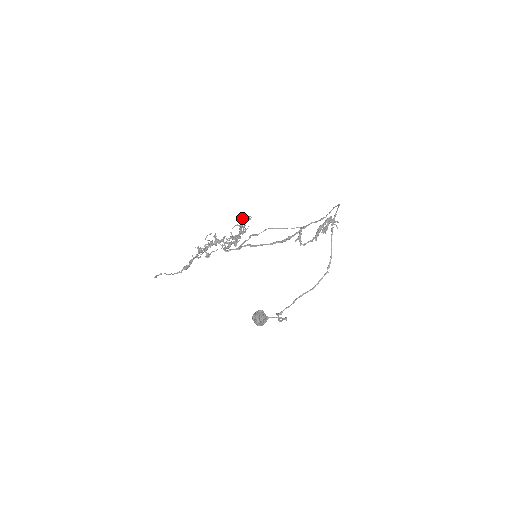
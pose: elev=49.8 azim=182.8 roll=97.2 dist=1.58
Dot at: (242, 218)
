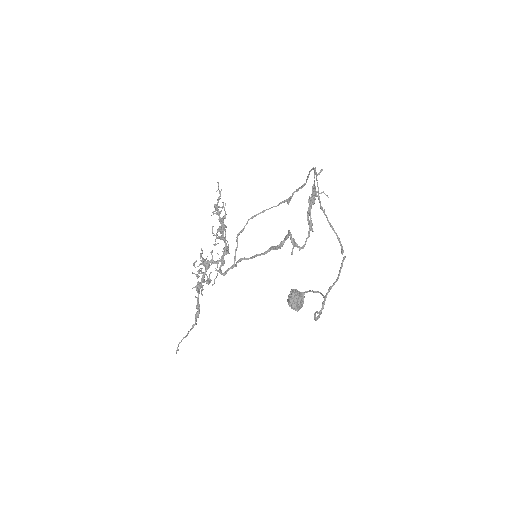
Dot at: (214, 205)
